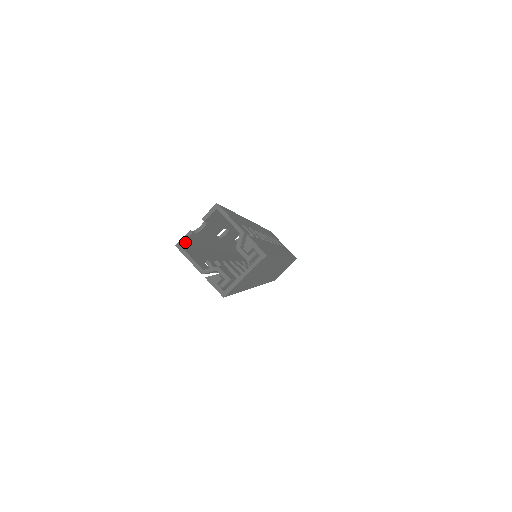
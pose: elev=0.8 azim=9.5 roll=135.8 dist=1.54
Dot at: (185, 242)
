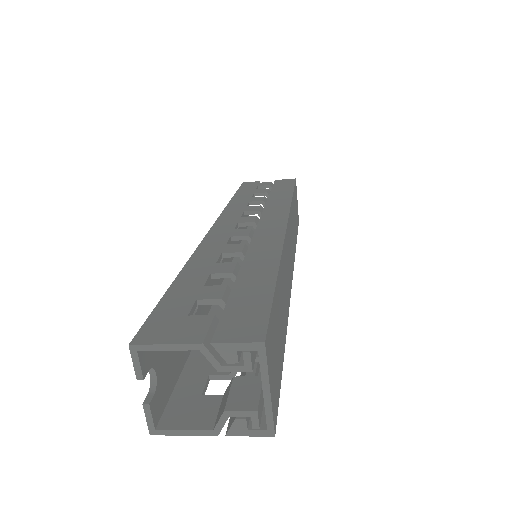
Dot at: (155, 416)
